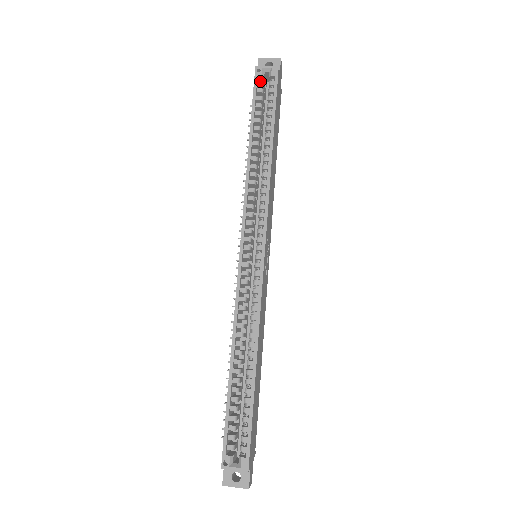
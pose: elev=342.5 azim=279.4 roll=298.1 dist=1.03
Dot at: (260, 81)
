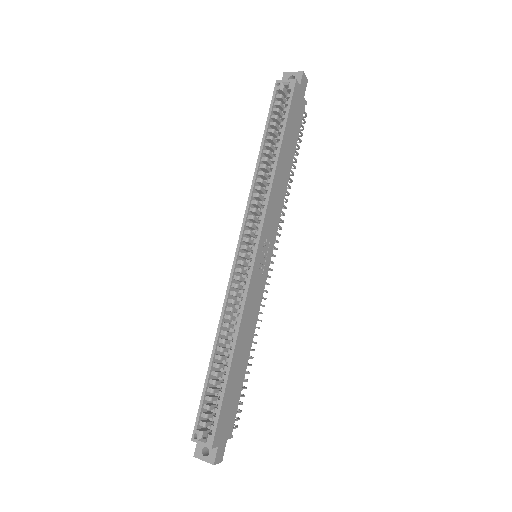
Dot at: (279, 94)
